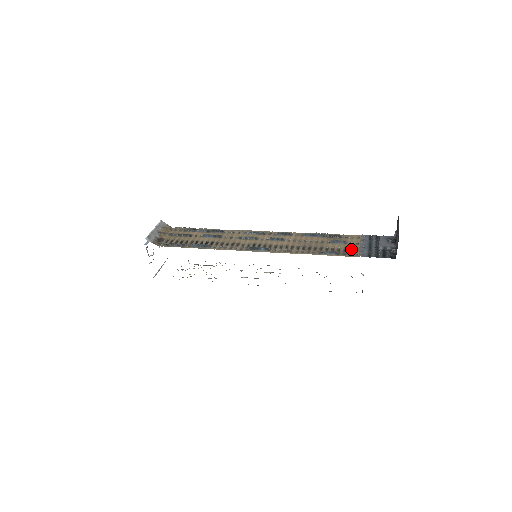
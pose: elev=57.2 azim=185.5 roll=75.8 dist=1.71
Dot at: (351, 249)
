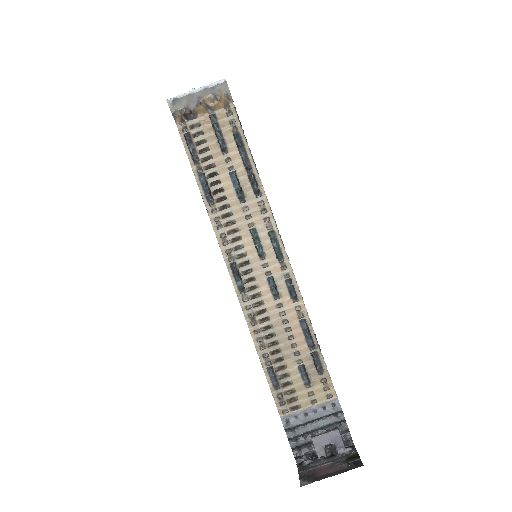
Dot at: (296, 399)
